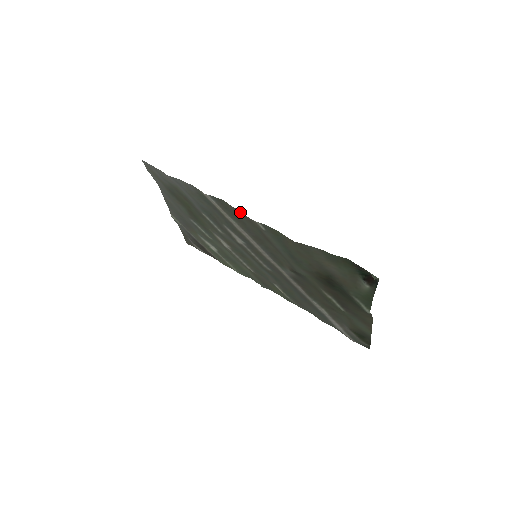
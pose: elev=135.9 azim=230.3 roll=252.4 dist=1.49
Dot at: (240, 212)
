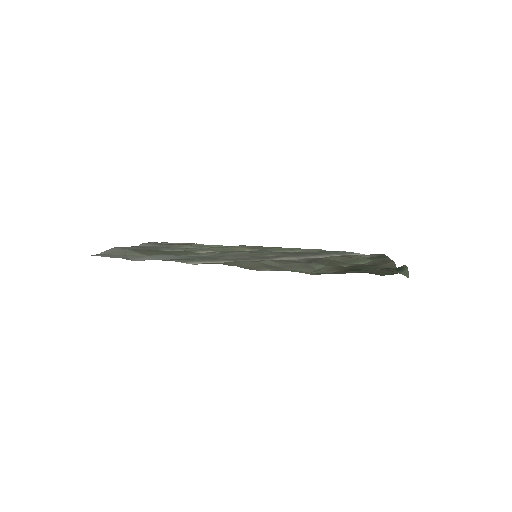
Dot at: occluded
